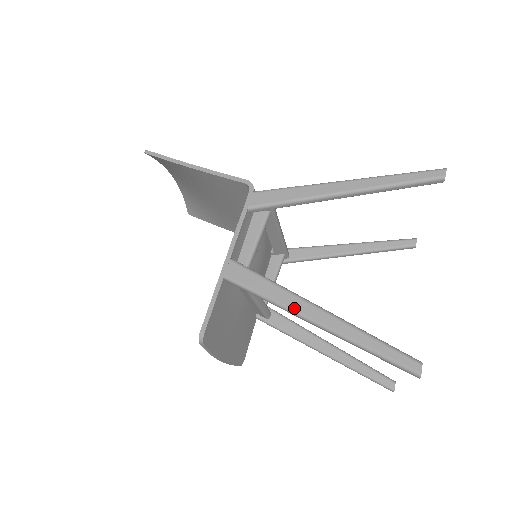
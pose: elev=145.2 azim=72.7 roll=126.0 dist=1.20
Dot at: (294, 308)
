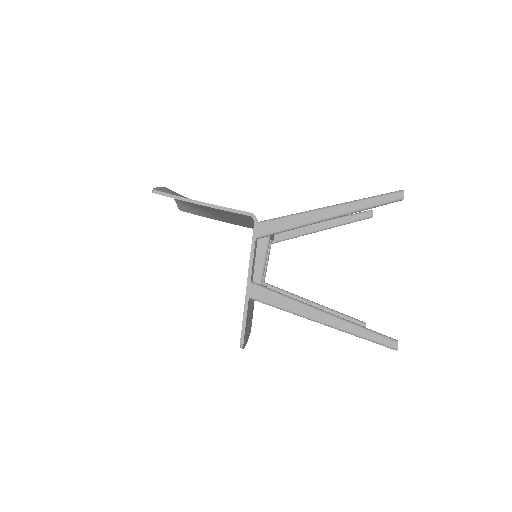
Dot at: (306, 315)
